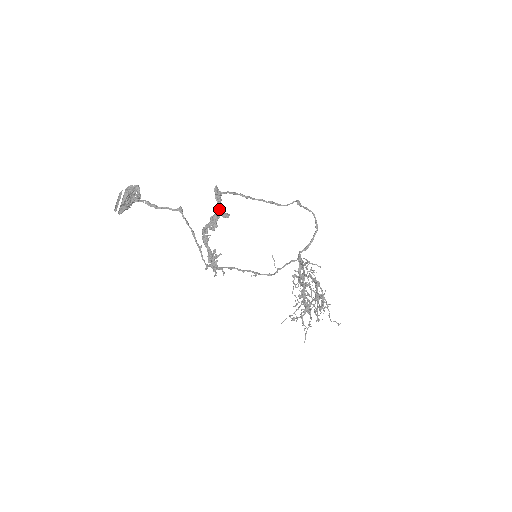
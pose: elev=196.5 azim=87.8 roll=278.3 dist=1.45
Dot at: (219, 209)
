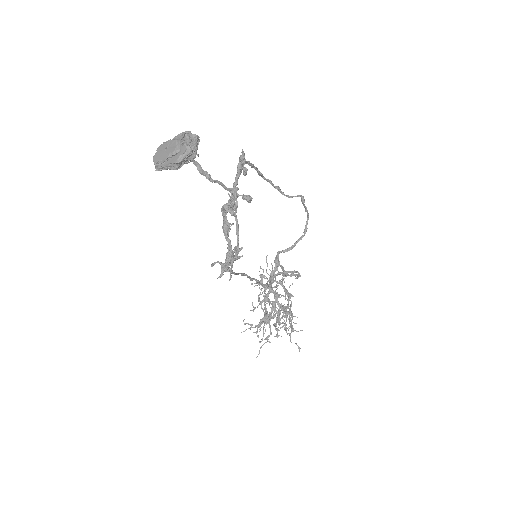
Dot at: (237, 183)
